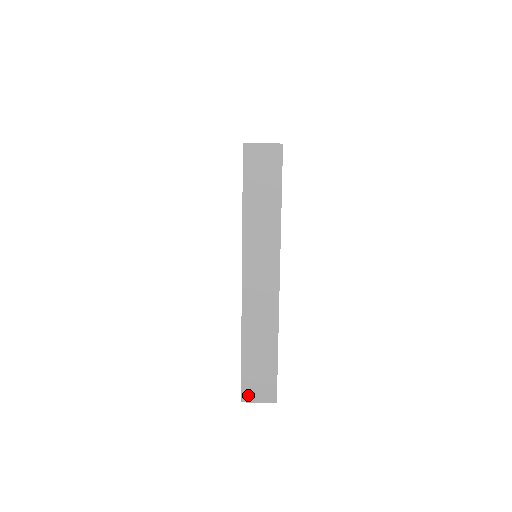
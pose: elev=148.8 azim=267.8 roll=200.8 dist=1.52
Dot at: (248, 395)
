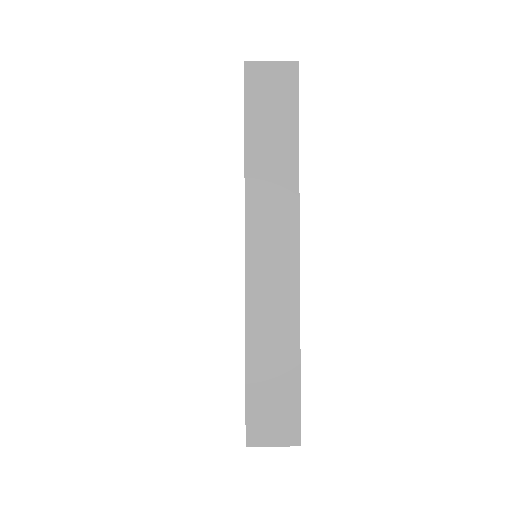
Dot at: (257, 434)
